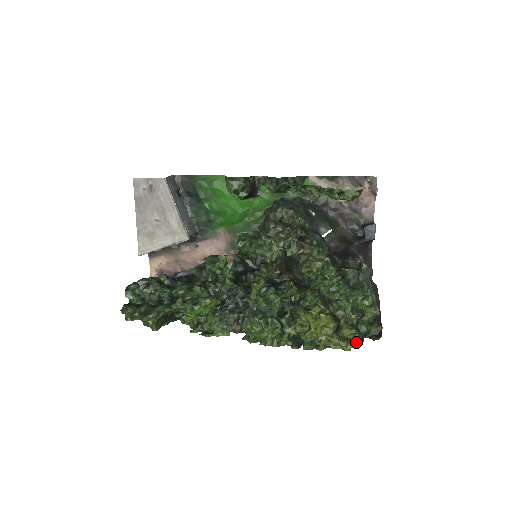
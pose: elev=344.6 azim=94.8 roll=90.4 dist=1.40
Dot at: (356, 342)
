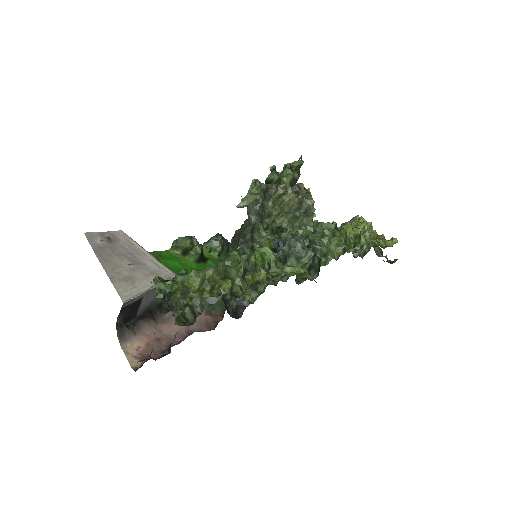
Dot at: occluded
